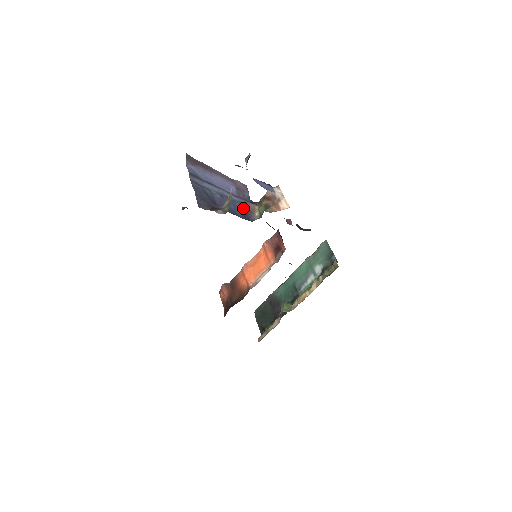
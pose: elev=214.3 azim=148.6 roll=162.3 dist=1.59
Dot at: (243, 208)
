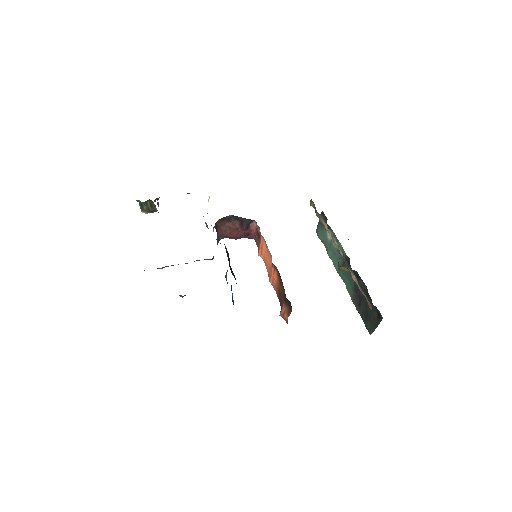
Dot at: occluded
